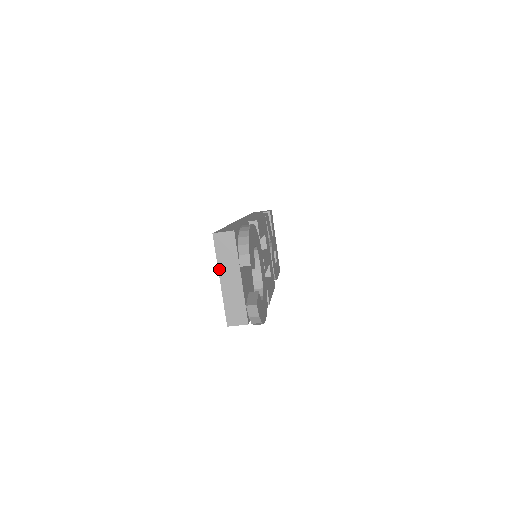
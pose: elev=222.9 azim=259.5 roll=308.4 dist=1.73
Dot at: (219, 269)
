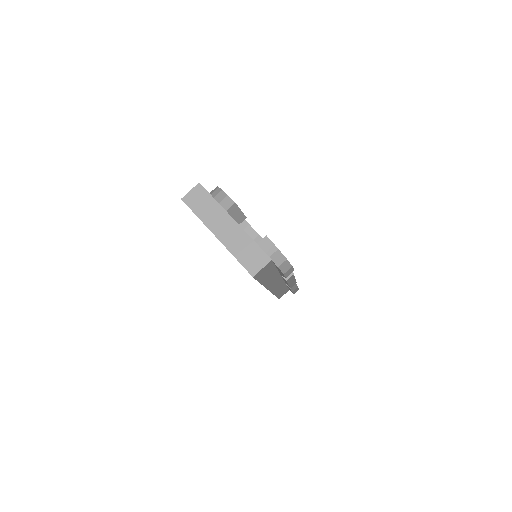
Dot at: (208, 227)
